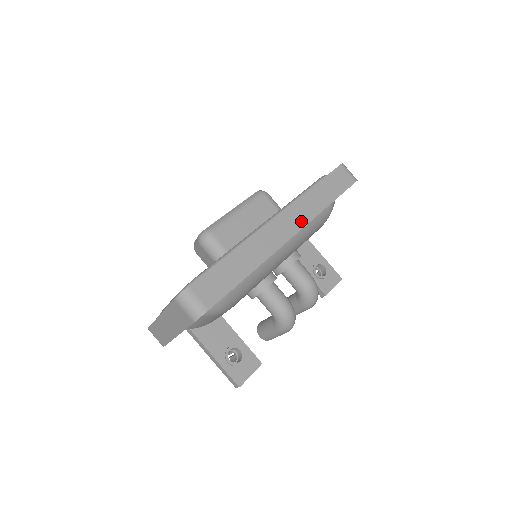
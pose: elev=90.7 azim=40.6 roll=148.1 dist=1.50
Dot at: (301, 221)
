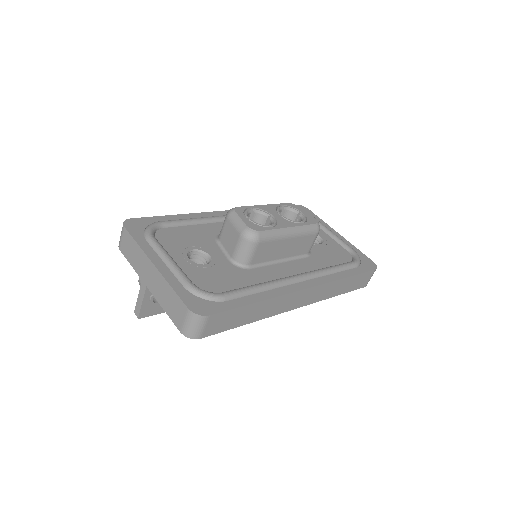
Dot at: (314, 299)
